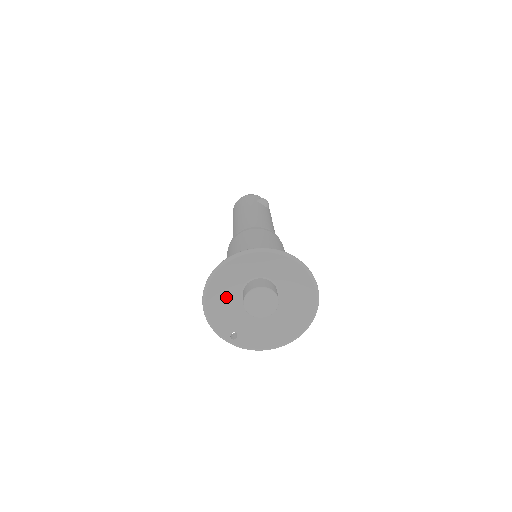
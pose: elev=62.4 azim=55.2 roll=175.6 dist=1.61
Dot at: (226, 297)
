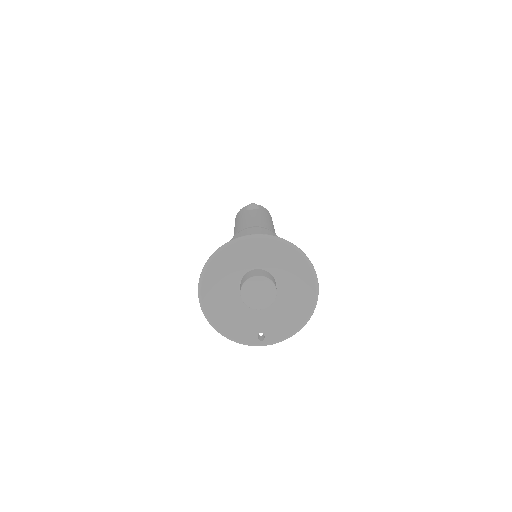
Dot at: (230, 308)
